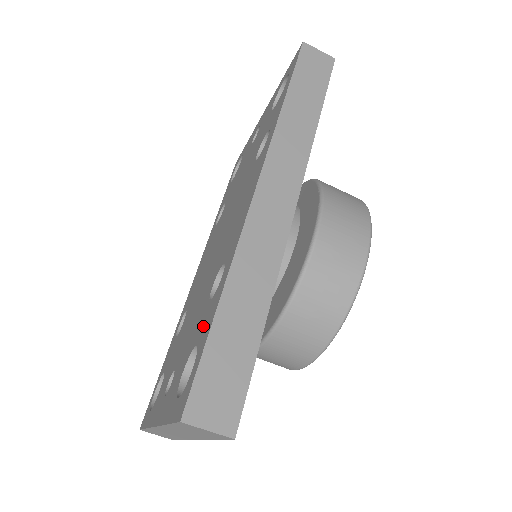
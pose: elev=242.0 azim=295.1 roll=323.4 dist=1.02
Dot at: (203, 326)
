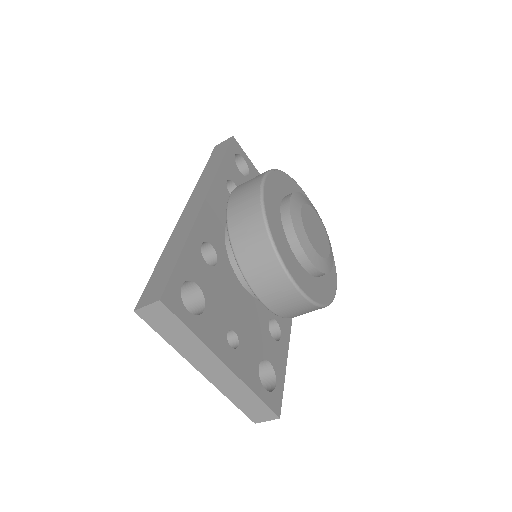
Dot at: occluded
